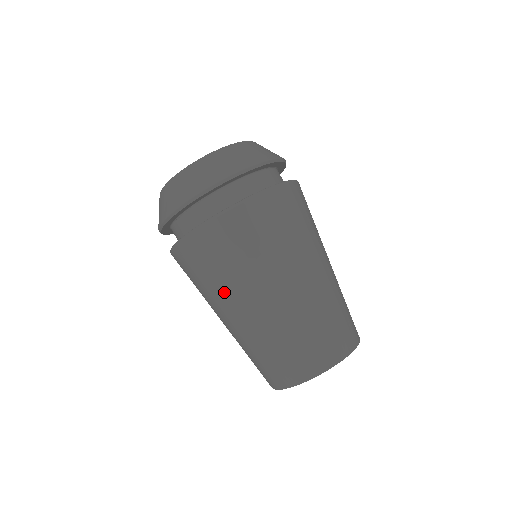
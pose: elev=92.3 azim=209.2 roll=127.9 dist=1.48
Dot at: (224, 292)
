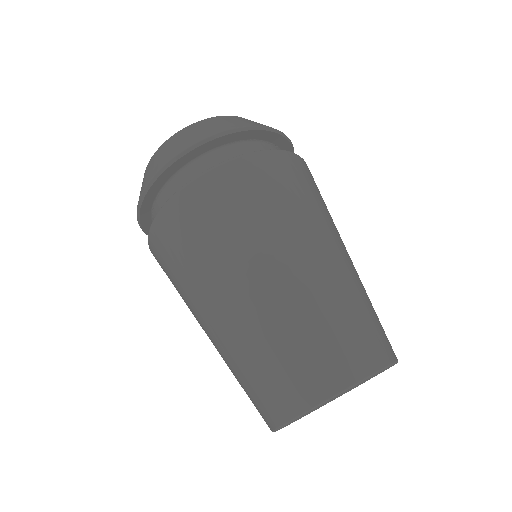
Dot at: (189, 304)
